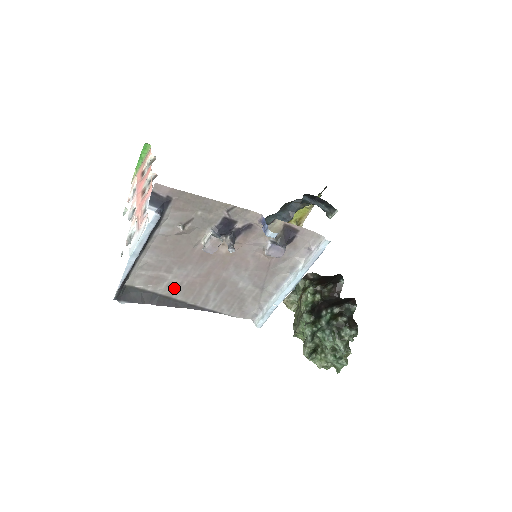
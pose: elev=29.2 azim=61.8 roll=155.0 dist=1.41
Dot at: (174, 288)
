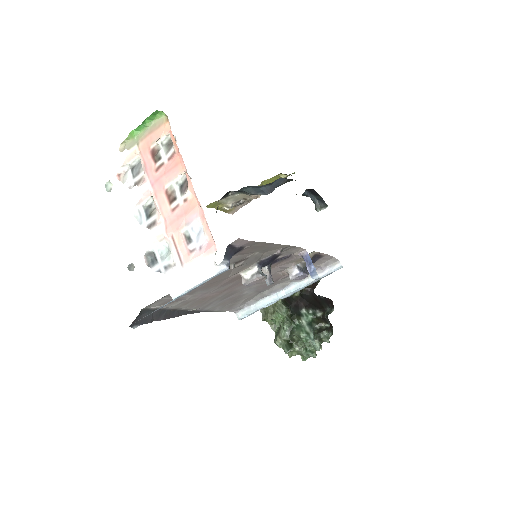
Dot at: (186, 303)
